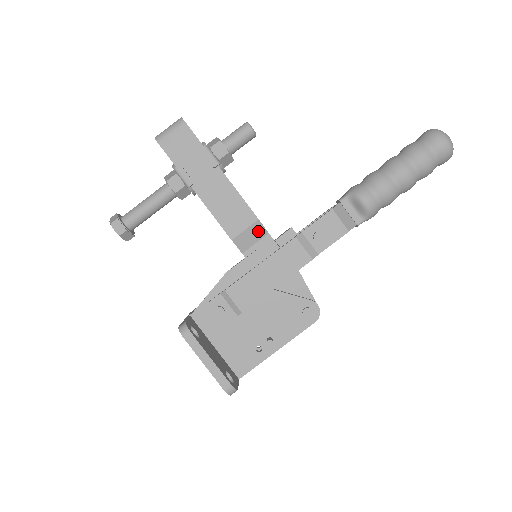
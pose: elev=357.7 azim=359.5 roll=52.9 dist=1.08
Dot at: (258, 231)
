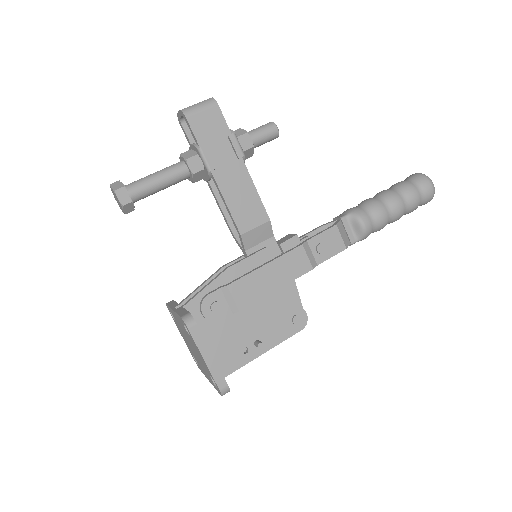
Dot at: (266, 231)
